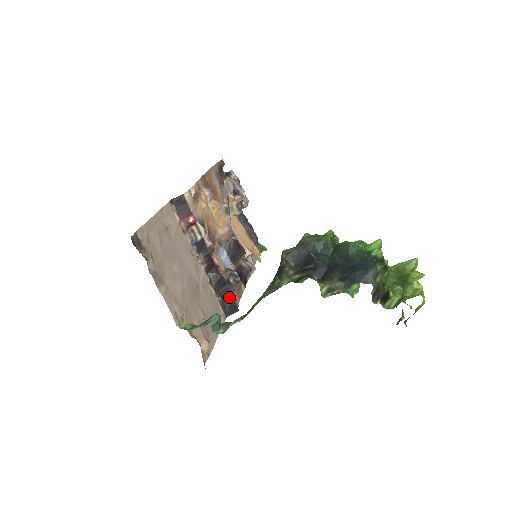
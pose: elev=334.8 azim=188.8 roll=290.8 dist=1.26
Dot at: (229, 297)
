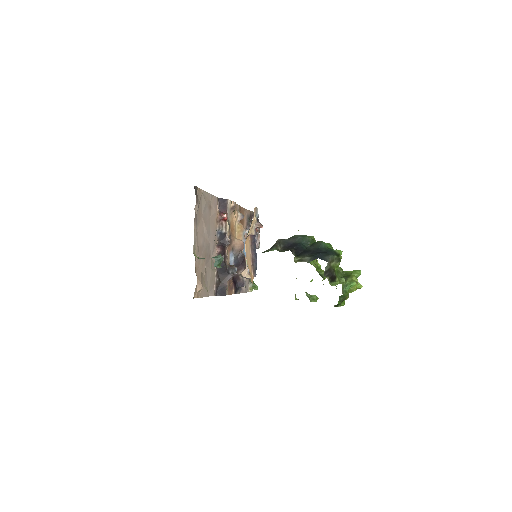
Dot at: (224, 282)
